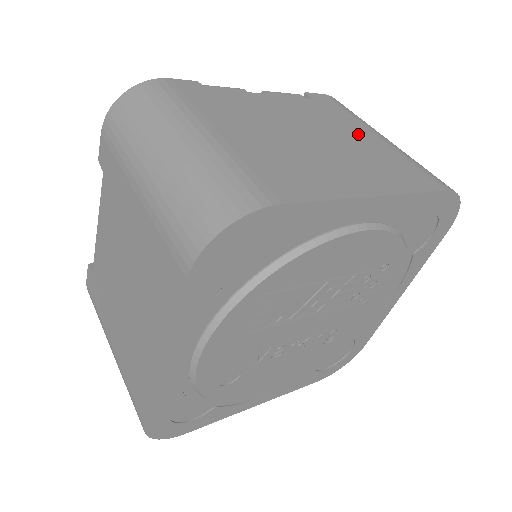
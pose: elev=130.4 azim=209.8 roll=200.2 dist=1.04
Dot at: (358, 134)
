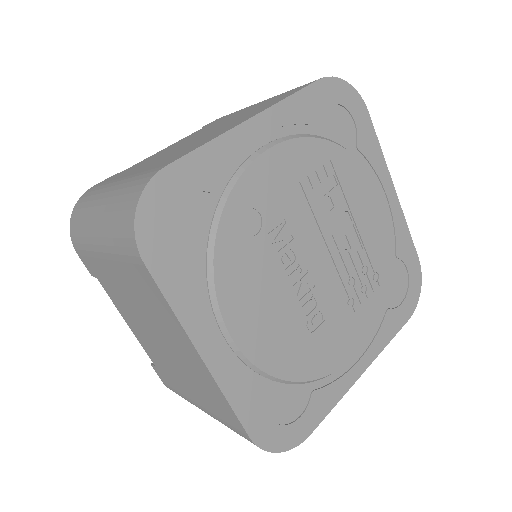
Dot at: occluded
